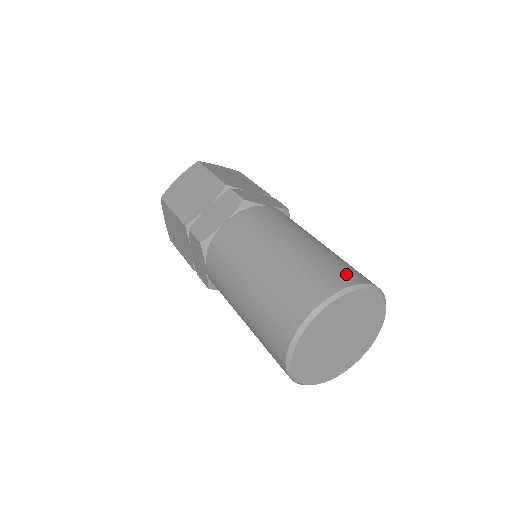
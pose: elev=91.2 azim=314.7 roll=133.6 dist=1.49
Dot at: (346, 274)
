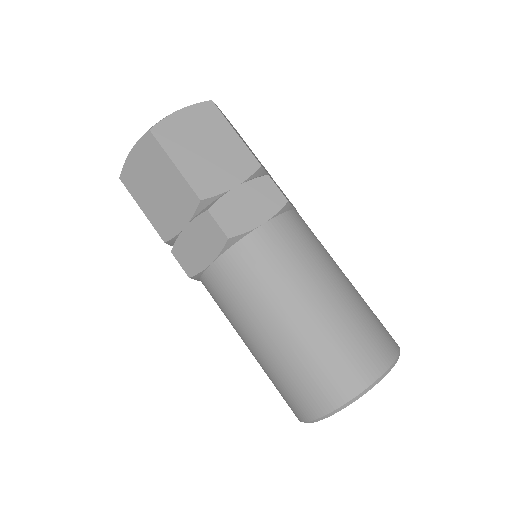
Dot at: (355, 372)
